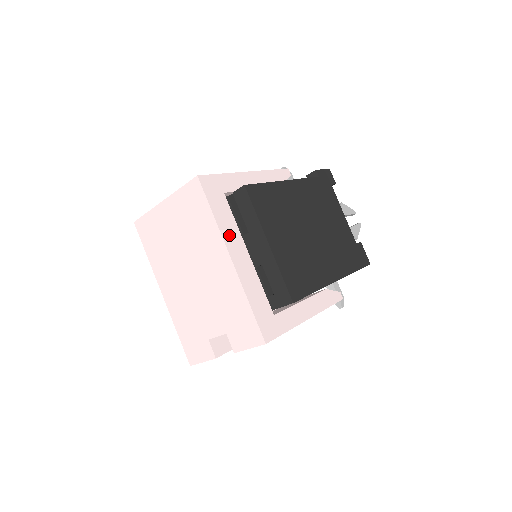
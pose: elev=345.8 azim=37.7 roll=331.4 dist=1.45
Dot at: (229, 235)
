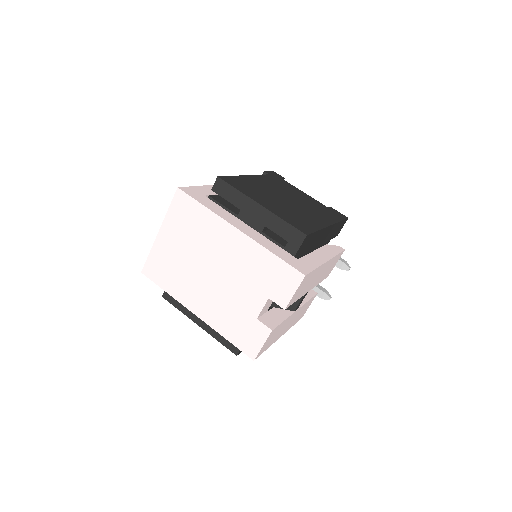
Dot at: (226, 217)
